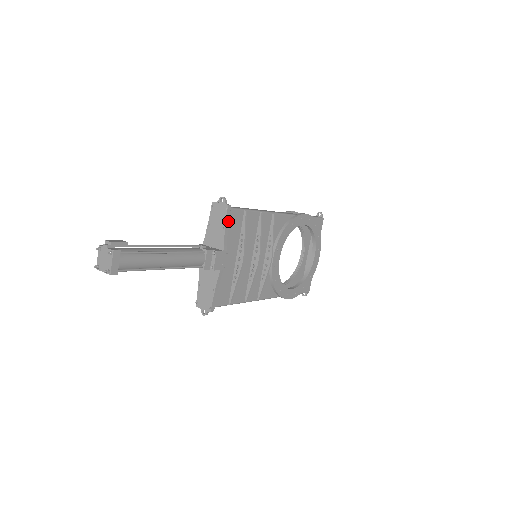
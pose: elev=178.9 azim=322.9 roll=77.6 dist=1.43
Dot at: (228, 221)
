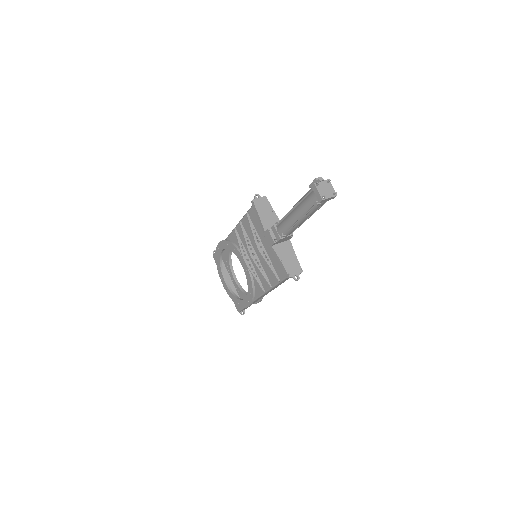
Dot at: (270, 208)
